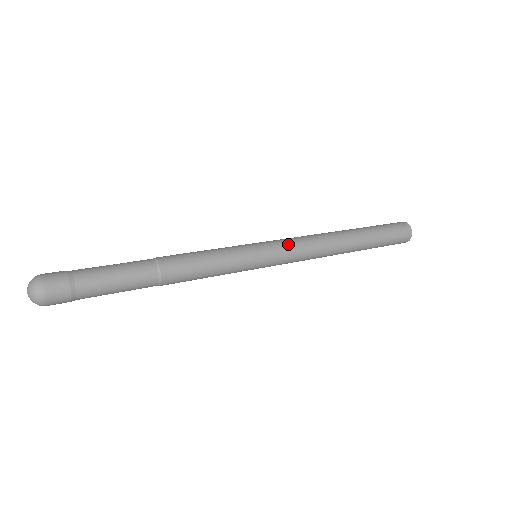
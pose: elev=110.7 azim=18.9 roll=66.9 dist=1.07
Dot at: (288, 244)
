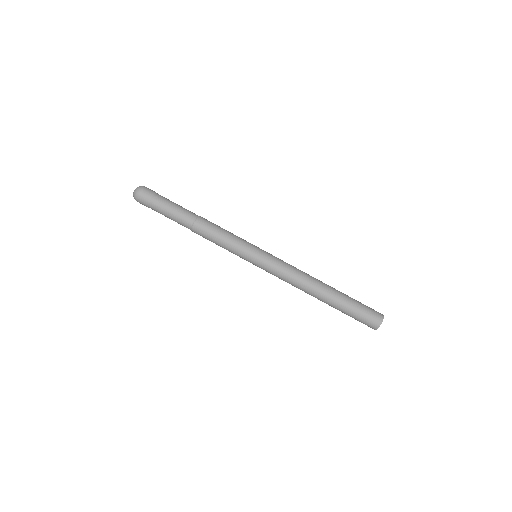
Dot at: (279, 260)
